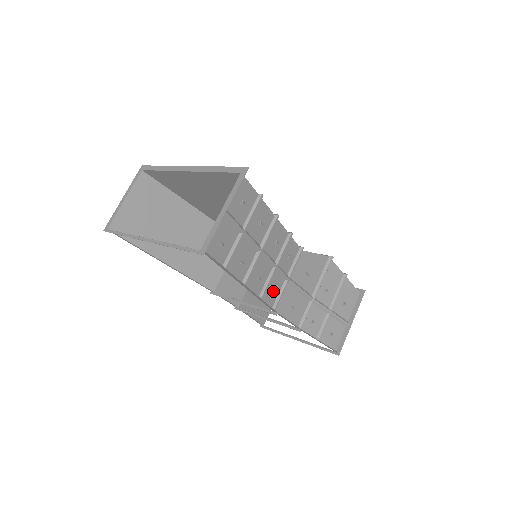
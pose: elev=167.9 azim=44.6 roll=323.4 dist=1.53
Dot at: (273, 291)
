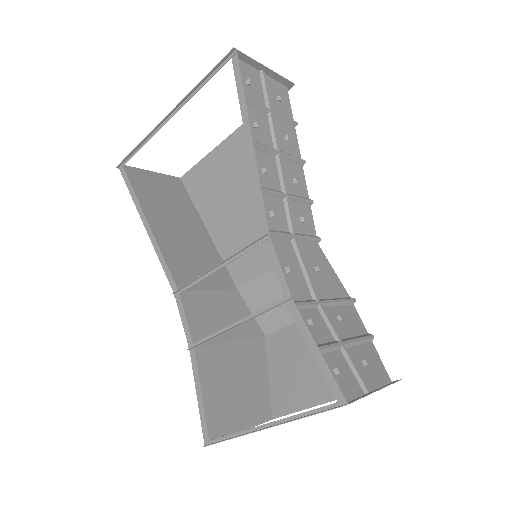
Dot at: (273, 212)
